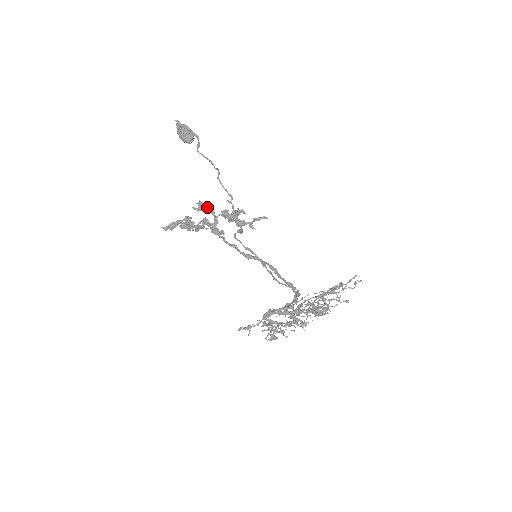
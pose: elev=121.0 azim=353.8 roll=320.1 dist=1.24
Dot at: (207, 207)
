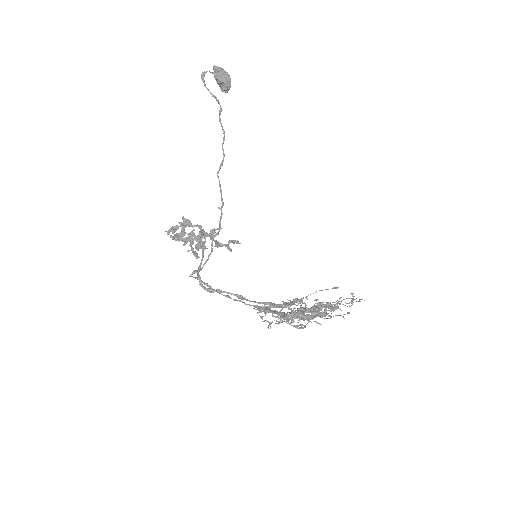
Dot at: (190, 224)
